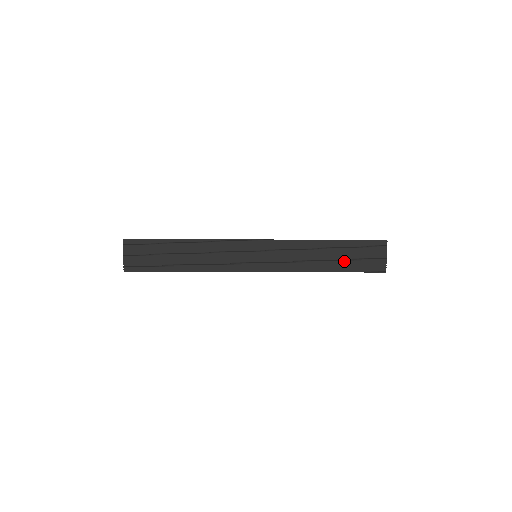
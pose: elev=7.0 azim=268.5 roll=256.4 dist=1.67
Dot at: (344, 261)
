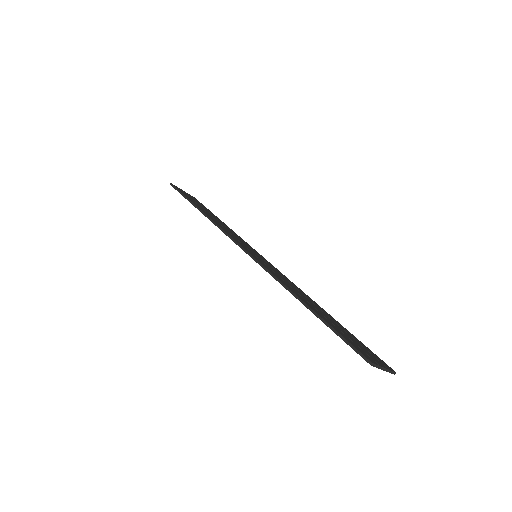
Dot at: occluded
